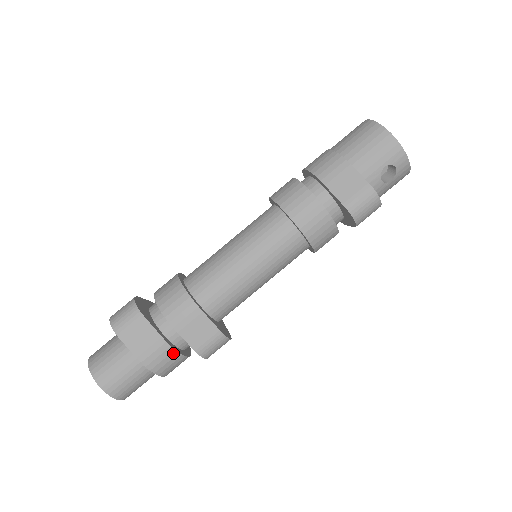
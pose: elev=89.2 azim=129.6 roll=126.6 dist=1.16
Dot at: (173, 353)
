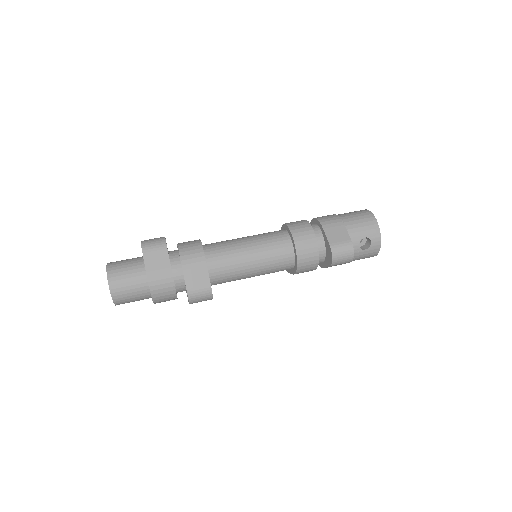
Dot at: (171, 283)
